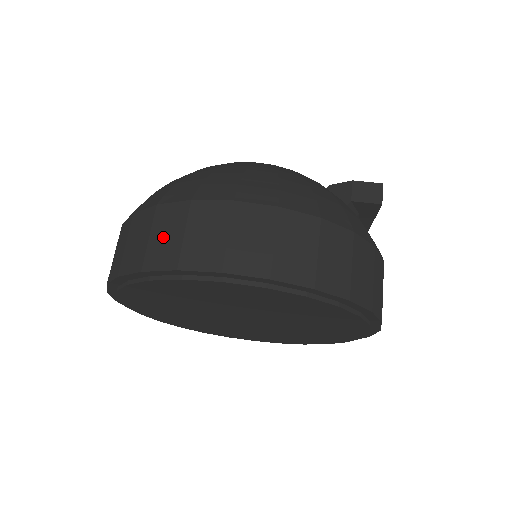
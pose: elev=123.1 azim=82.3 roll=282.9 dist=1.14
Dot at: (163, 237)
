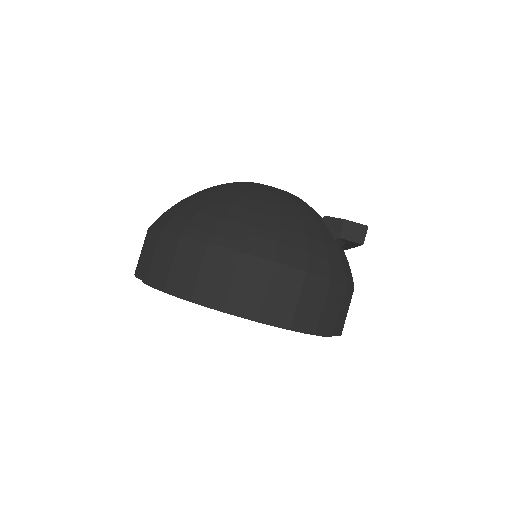
Dot at: (183, 267)
